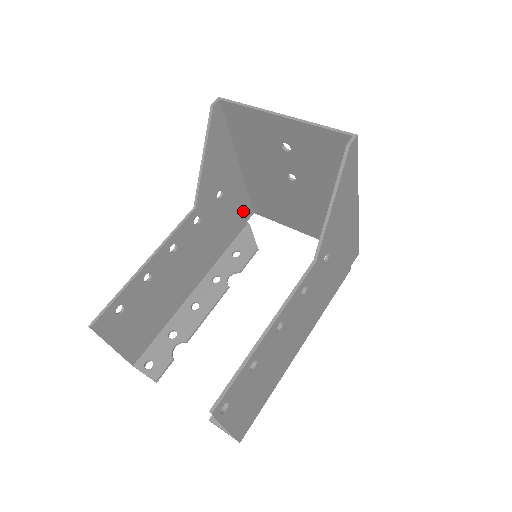
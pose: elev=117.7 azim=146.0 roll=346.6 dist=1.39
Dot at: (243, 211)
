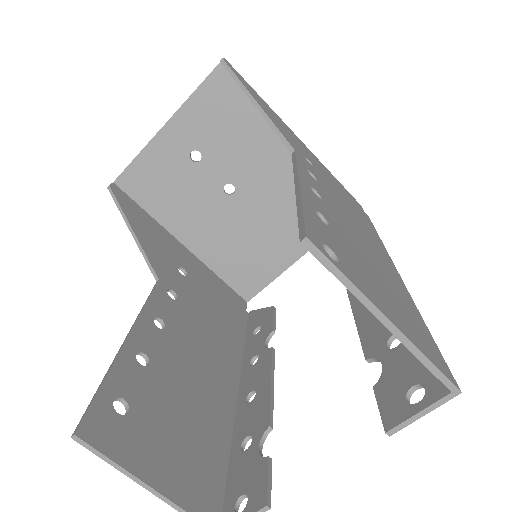
Dot at: (230, 298)
